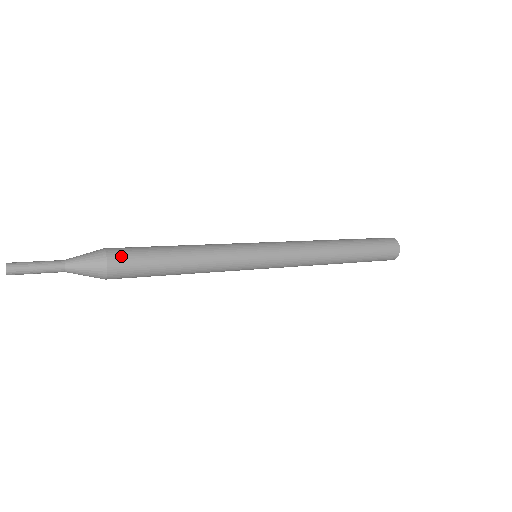
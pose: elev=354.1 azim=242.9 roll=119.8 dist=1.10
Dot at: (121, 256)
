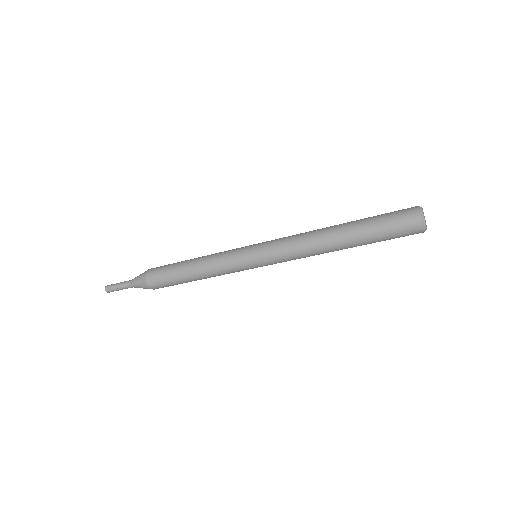
Dot at: (153, 276)
